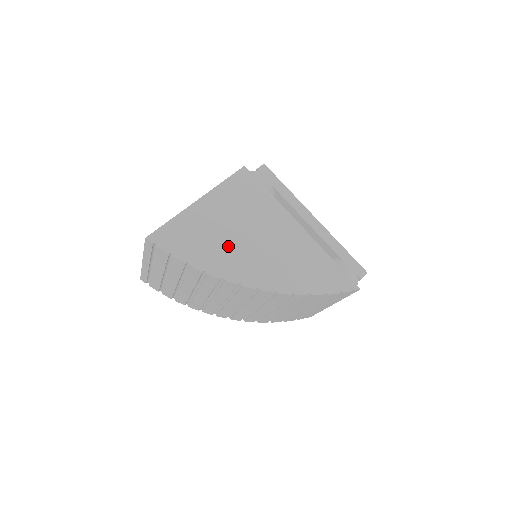
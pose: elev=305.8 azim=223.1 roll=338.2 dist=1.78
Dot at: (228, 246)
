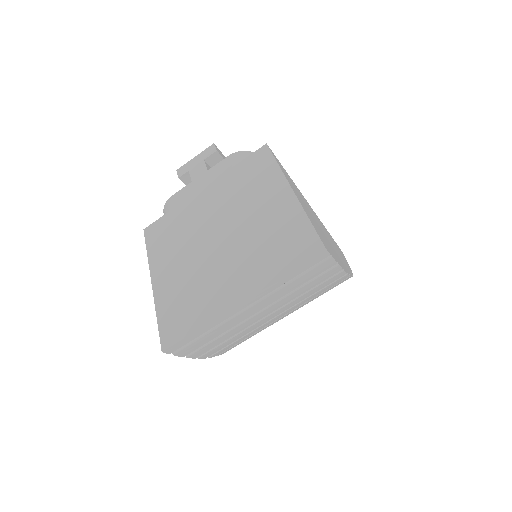
Dot at: (327, 239)
